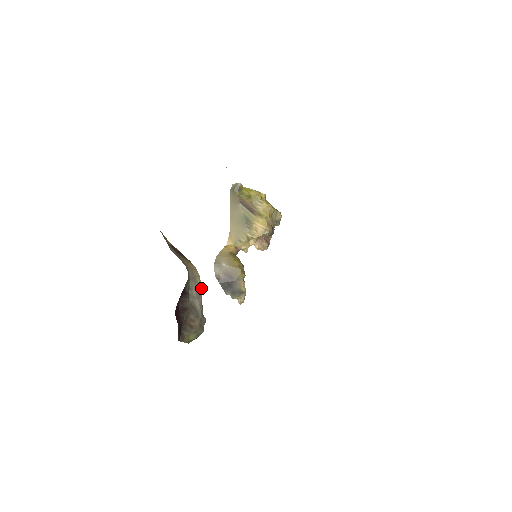
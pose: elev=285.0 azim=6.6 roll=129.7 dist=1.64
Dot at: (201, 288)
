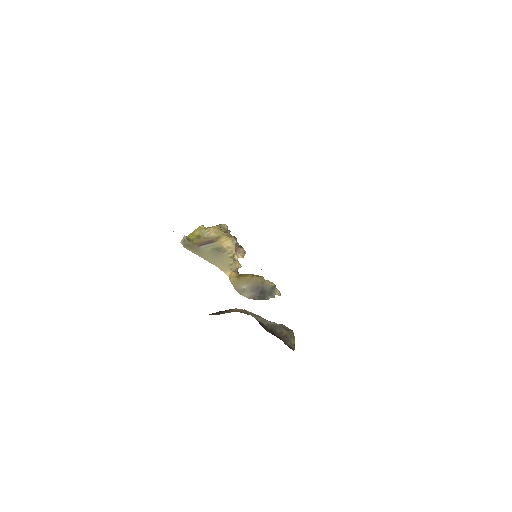
Dot at: occluded
